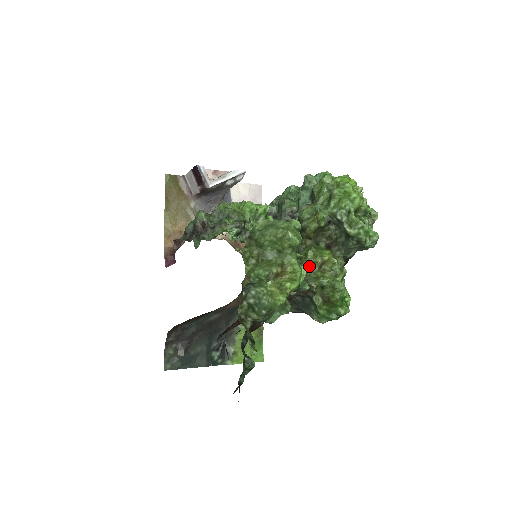
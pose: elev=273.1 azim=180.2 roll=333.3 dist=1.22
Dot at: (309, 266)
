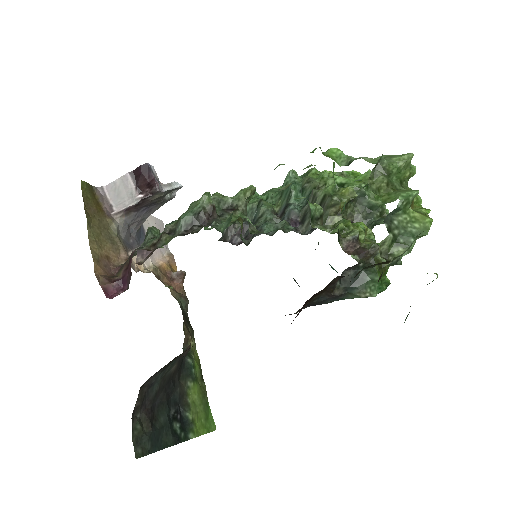
Dot at: occluded
